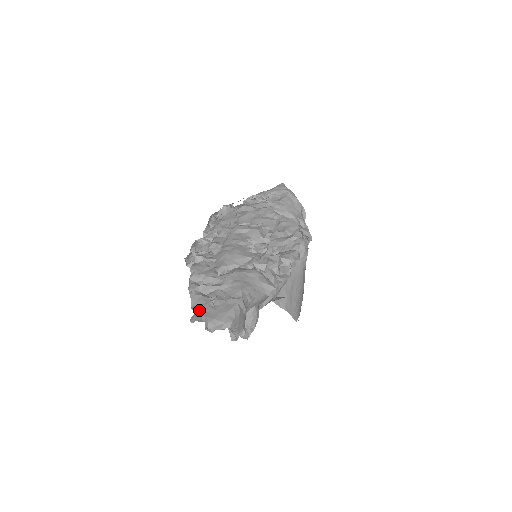
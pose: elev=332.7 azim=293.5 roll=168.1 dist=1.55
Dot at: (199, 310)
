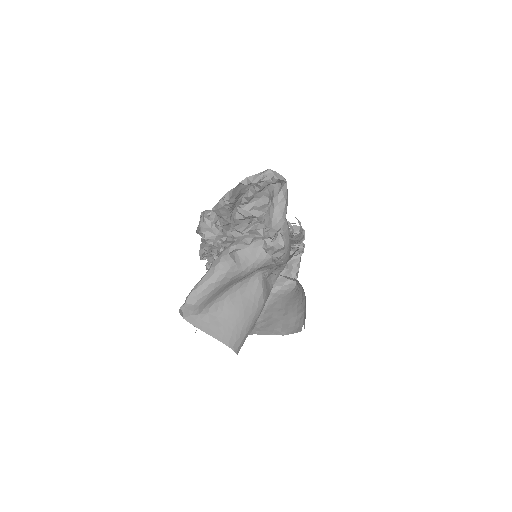
Dot at: (250, 177)
